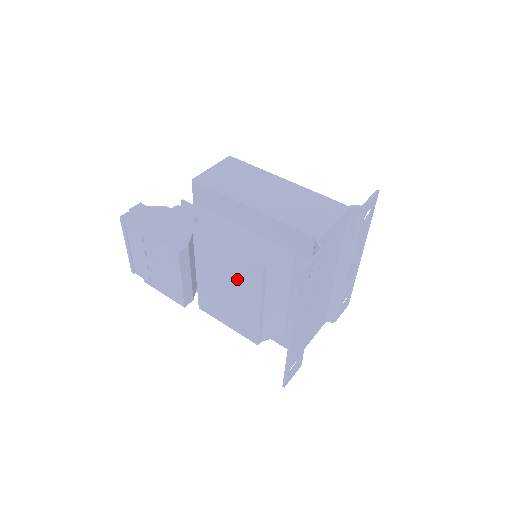
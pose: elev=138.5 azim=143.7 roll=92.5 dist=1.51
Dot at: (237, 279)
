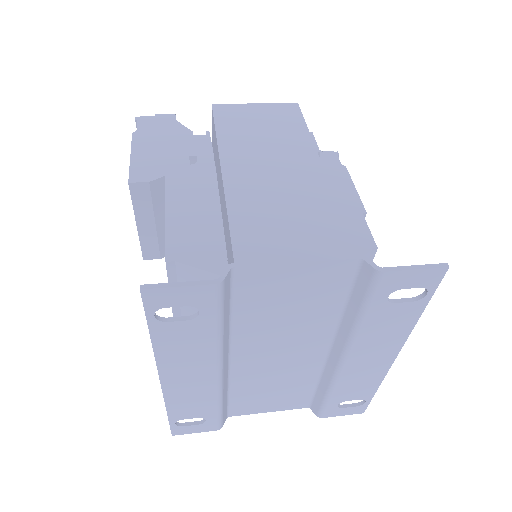
Dot at: occluded
